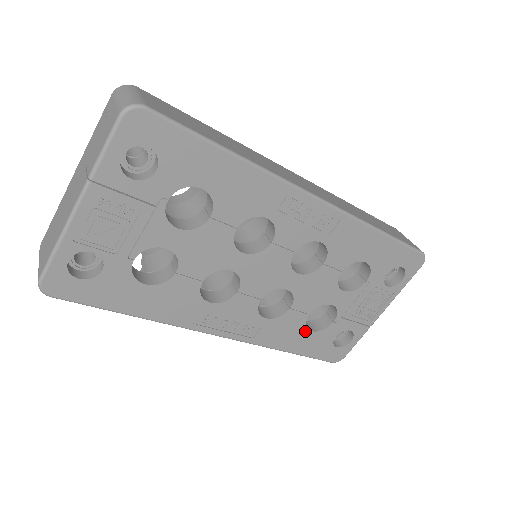
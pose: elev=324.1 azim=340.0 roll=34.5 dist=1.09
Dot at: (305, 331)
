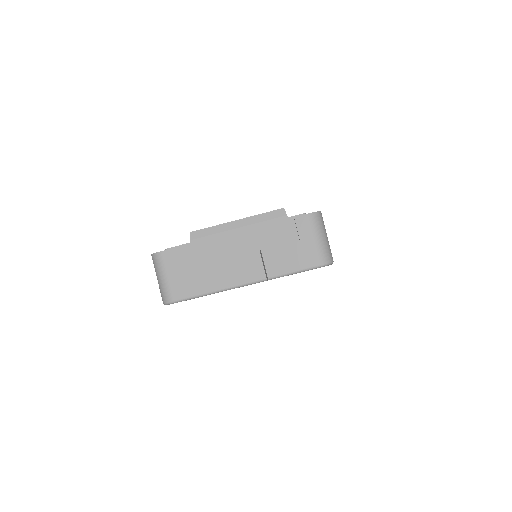
Dot at: occluded
